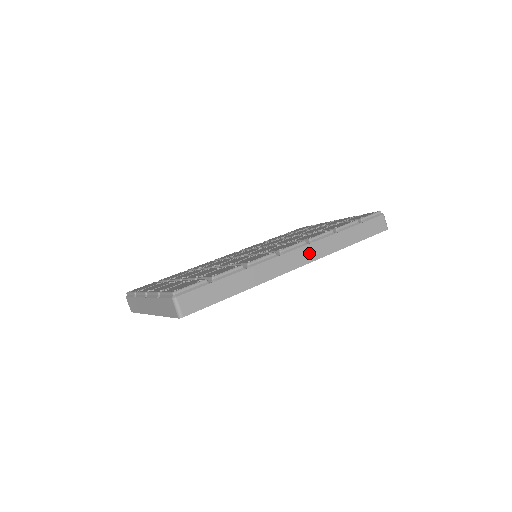
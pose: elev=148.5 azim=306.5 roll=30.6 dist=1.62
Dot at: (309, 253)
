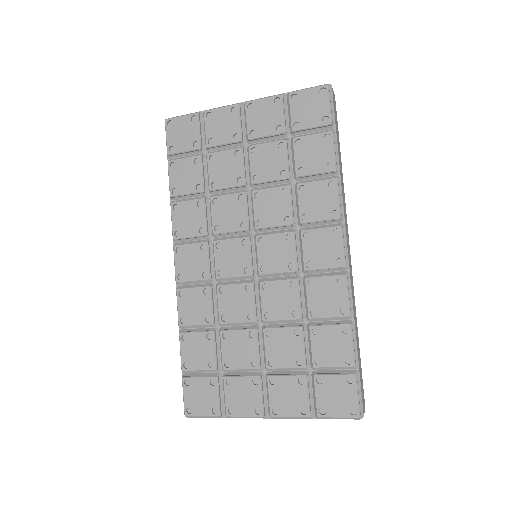
Dot at: (347, 229)
